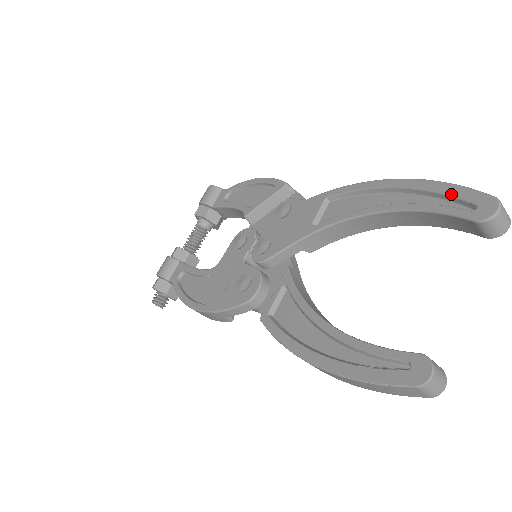
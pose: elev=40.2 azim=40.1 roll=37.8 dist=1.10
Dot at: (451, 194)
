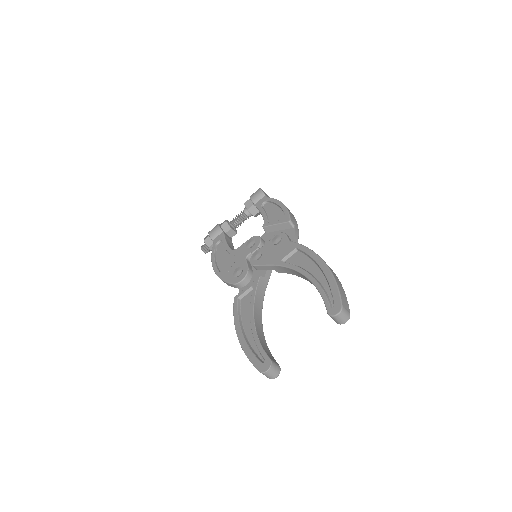
Dot at: (332, 291)
